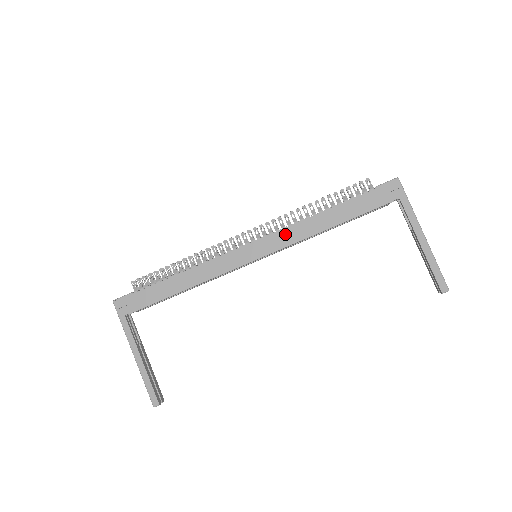
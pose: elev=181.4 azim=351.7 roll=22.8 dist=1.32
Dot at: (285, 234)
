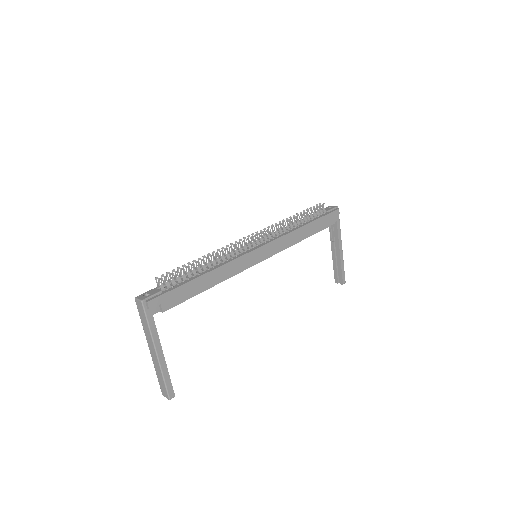
Dot at: (282, 241)
